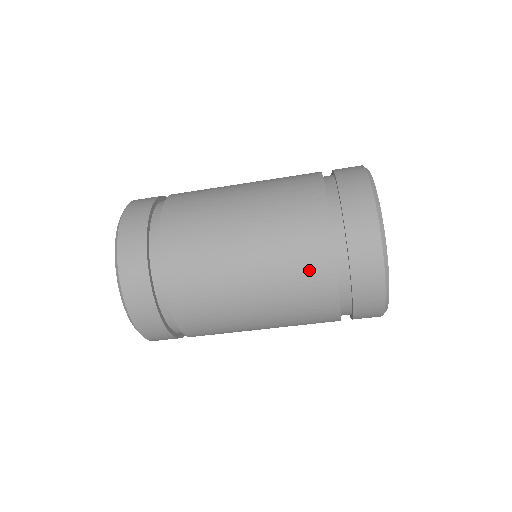
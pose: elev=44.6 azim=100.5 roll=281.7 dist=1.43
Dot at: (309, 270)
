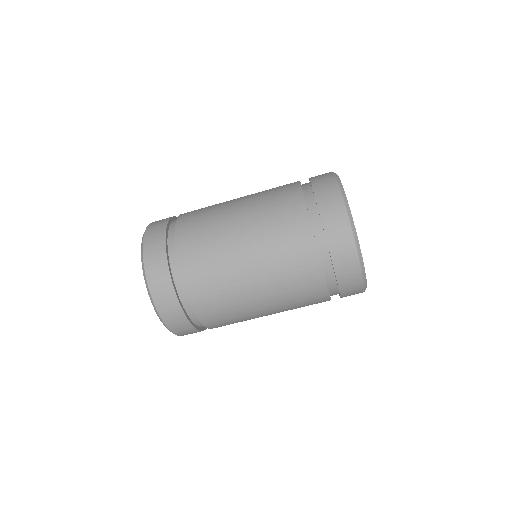
Dot at: (282, 195)
